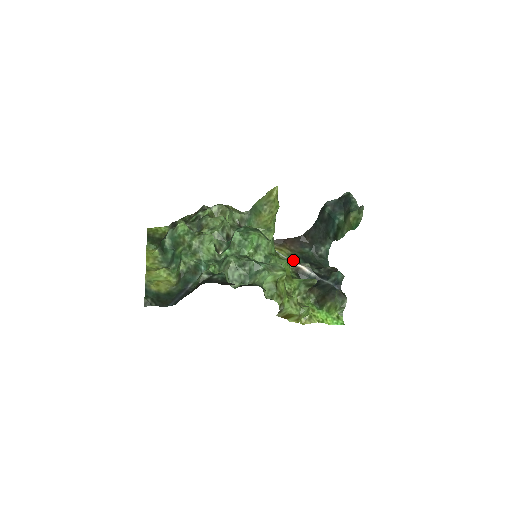
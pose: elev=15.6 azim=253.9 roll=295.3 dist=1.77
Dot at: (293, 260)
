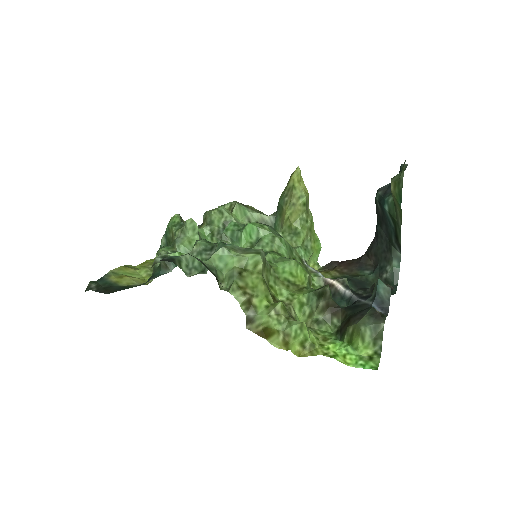
Dot at: occluded
